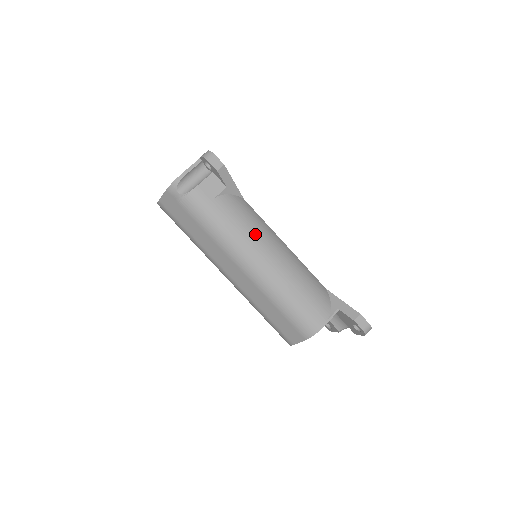
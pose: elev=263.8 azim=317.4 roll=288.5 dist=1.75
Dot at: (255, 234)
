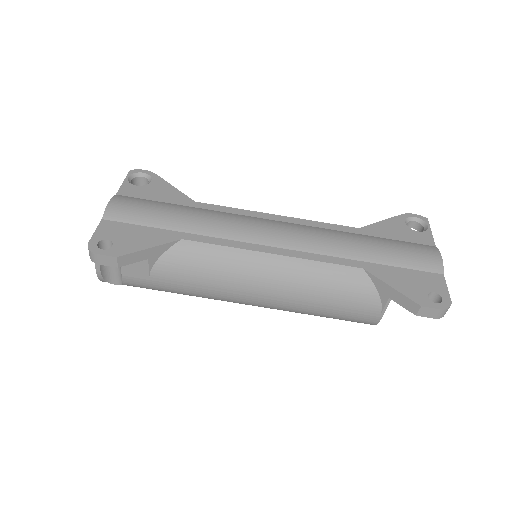
Dot at: (224, 281)
